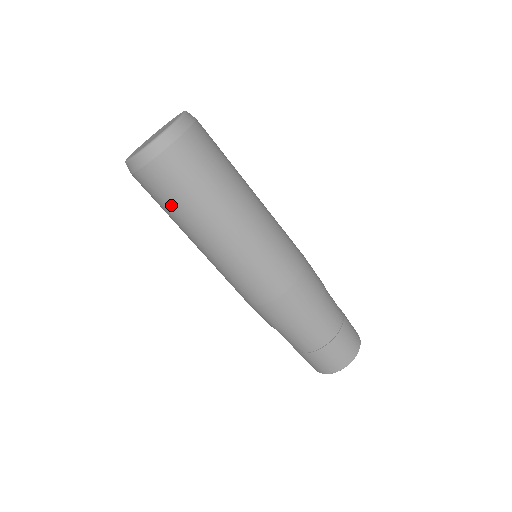
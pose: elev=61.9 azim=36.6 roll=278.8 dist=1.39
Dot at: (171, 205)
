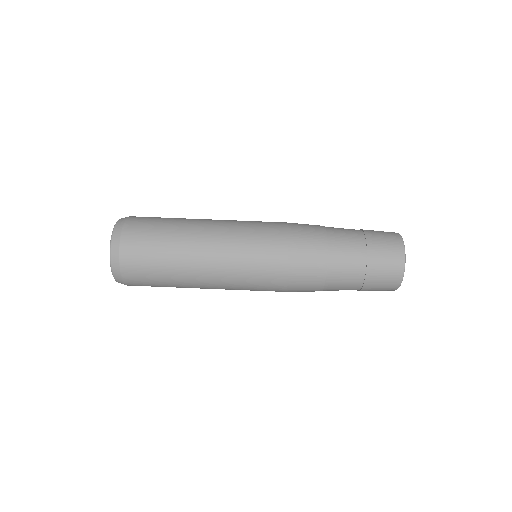
Dot at: (160, 280)
